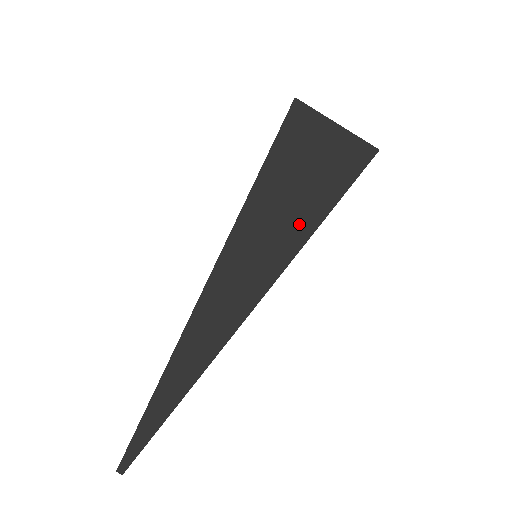
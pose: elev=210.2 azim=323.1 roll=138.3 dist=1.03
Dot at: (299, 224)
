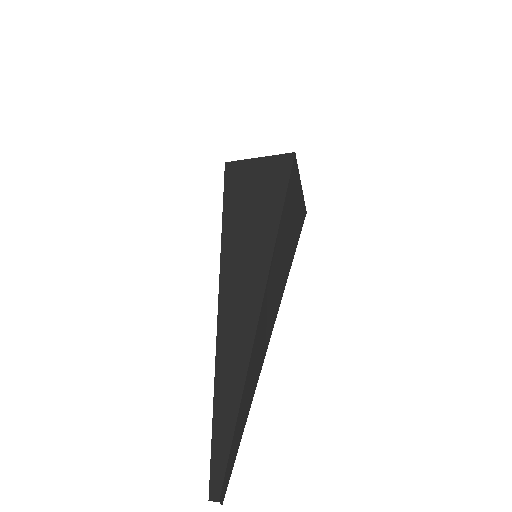
Dot at: (270, 204)
